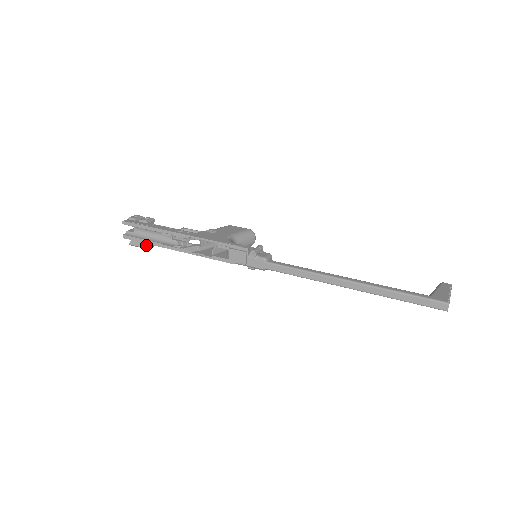
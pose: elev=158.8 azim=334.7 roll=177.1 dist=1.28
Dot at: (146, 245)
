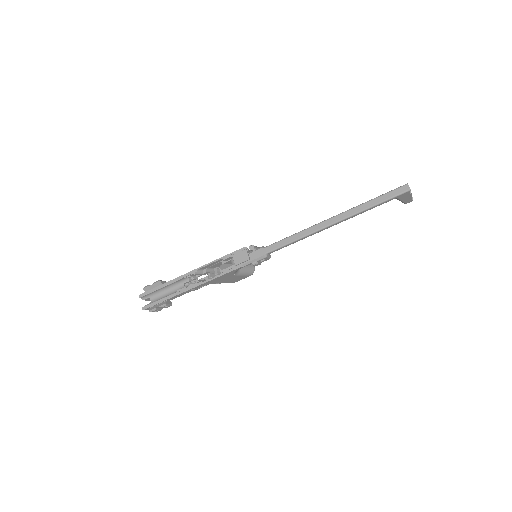
Dot at: (163, 303)
